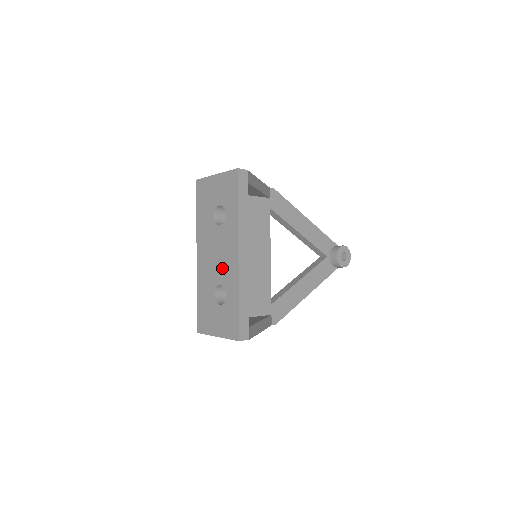
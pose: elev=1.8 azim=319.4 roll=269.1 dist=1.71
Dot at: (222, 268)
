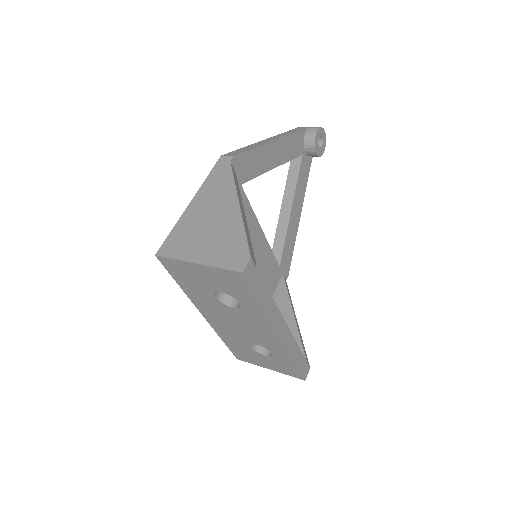
Dot at: (255, 337)
